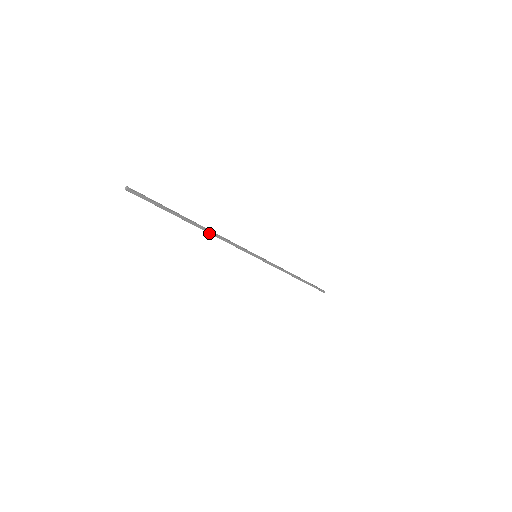
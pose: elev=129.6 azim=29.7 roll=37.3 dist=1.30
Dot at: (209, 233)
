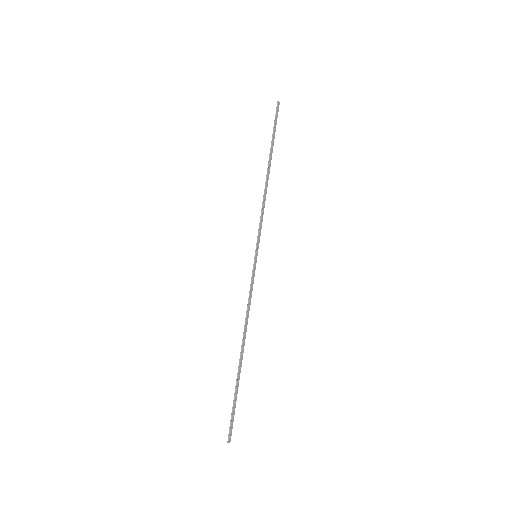
Dot at: (266, 183)
